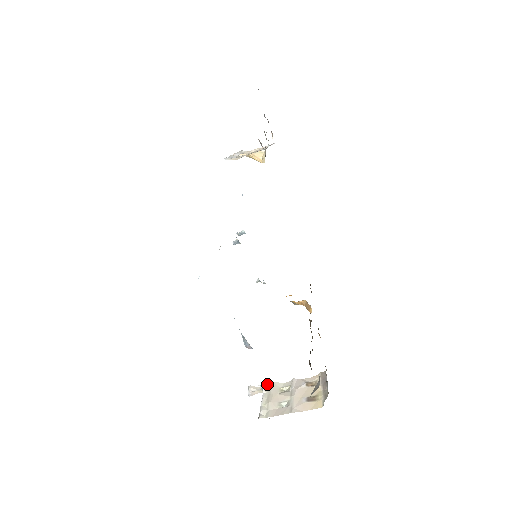
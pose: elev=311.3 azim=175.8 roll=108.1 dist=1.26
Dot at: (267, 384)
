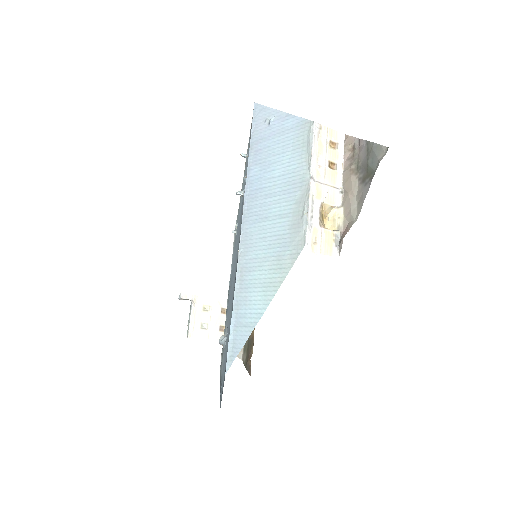
Dot at: (195, 297)
